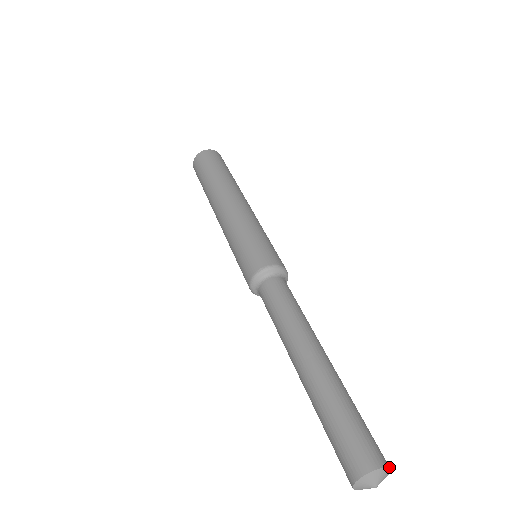
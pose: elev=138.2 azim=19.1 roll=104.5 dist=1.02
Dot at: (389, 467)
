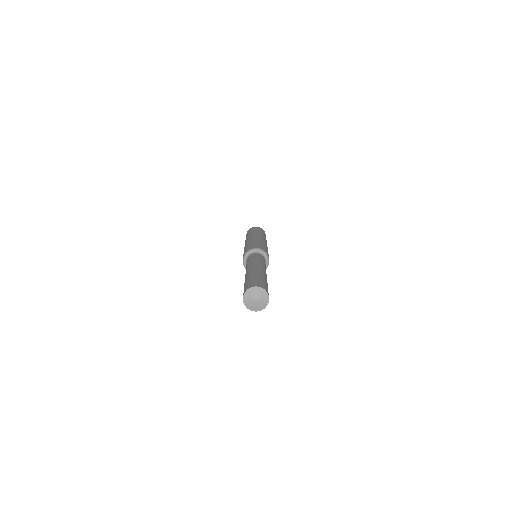
Dot at: (265, 289)
